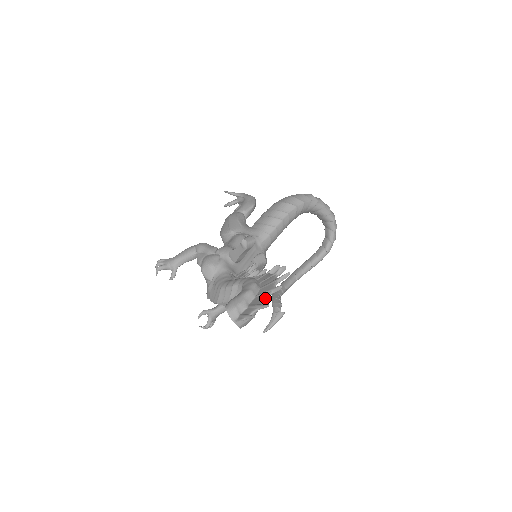
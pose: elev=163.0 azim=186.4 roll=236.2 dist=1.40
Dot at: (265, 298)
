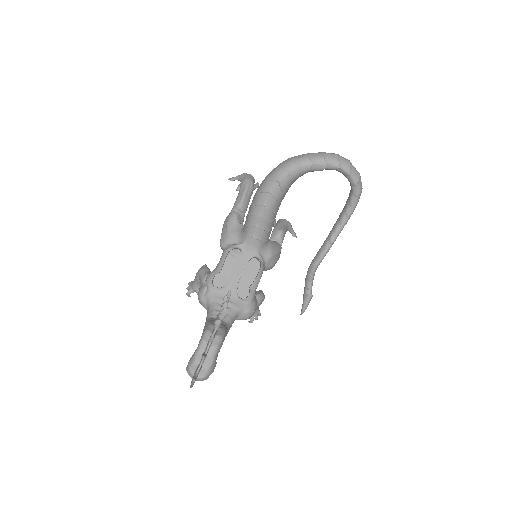
Dot at: (200, 364)
